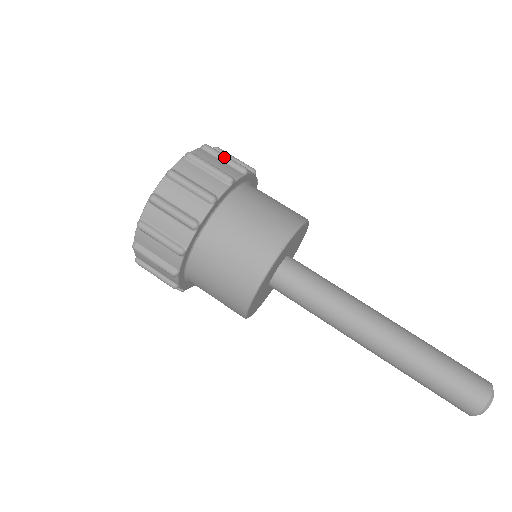
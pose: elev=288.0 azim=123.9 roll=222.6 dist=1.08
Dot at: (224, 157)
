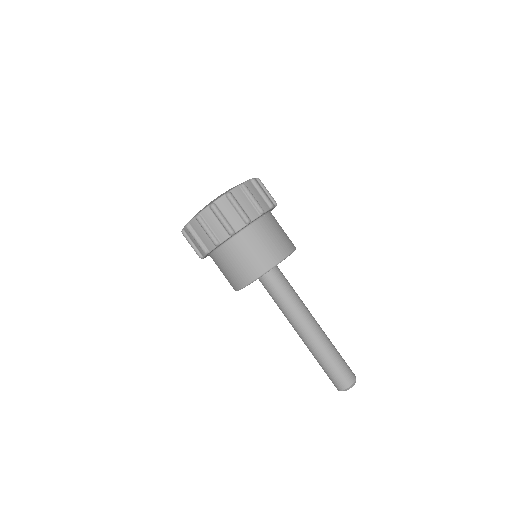
Dot at: (220, 220)
